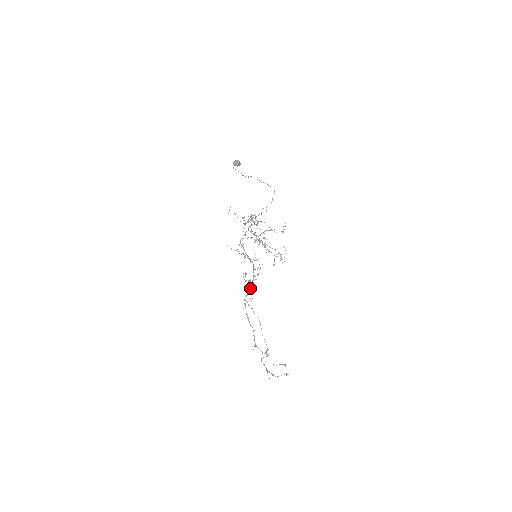
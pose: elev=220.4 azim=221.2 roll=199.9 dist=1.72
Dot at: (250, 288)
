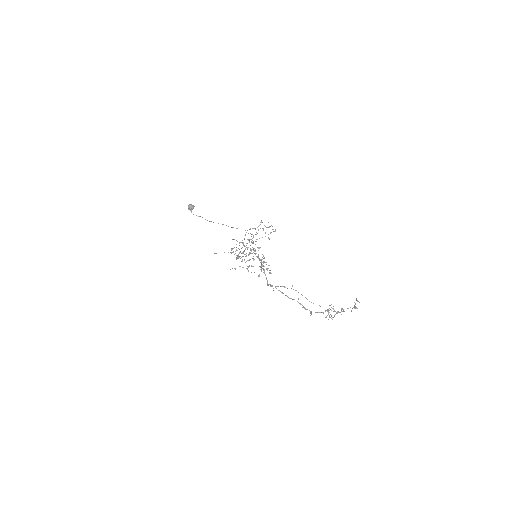
Dot at: (263, 268)
